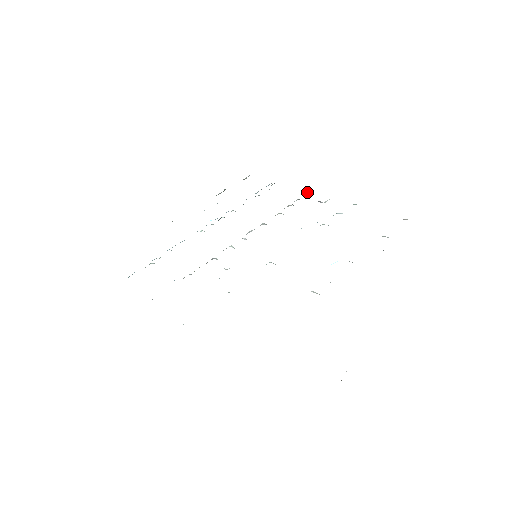
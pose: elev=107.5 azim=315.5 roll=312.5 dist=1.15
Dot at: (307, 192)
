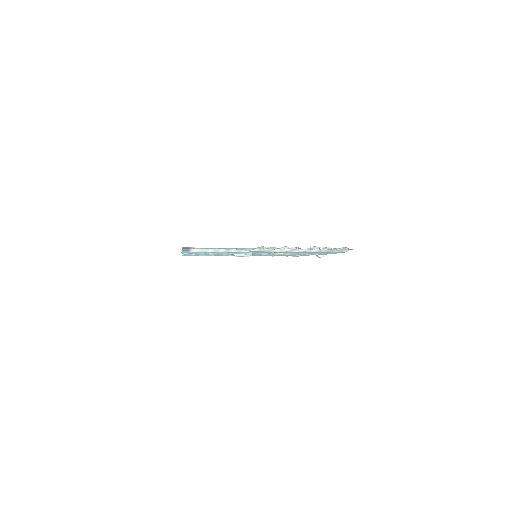
Dot at: occluded
